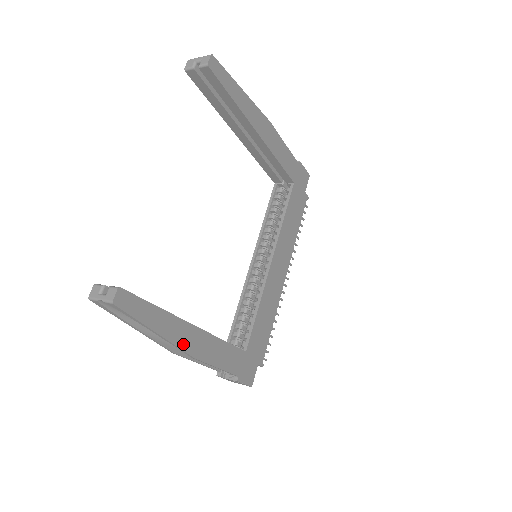
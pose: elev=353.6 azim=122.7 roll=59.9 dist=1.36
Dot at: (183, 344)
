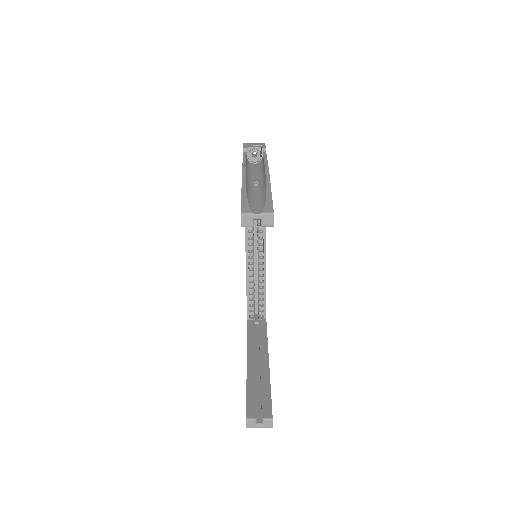
Dot at: occluded
